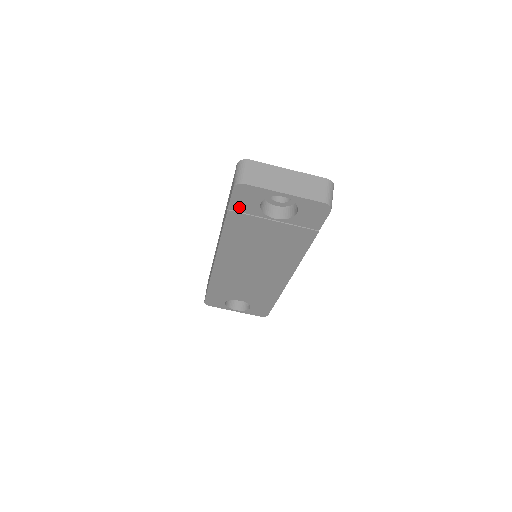
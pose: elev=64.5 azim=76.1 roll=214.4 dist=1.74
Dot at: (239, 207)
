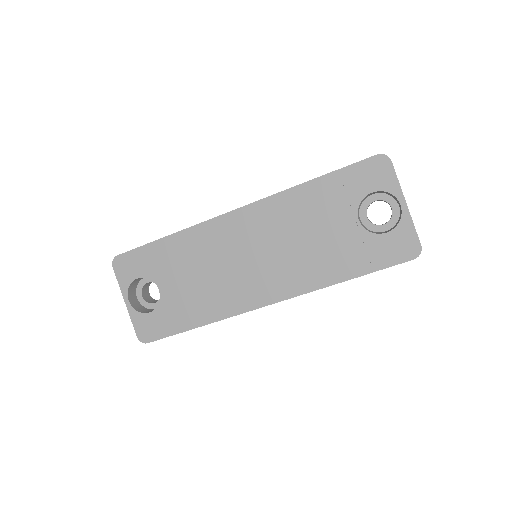
Dot at: (350, 177)
